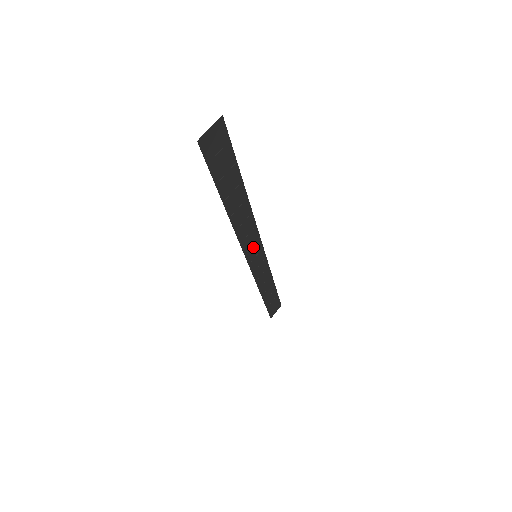
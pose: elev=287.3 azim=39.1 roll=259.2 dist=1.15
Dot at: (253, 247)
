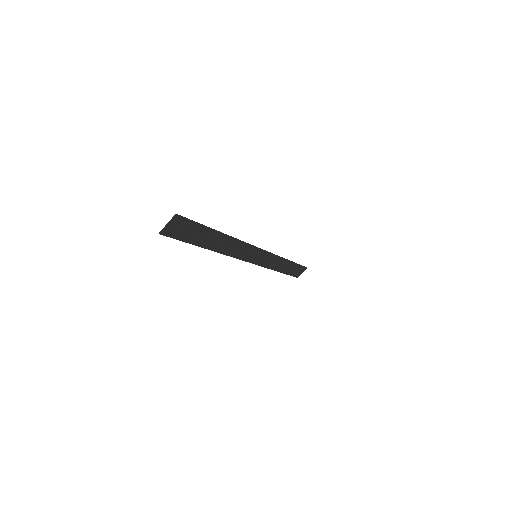
Dot at: (250, 253)
